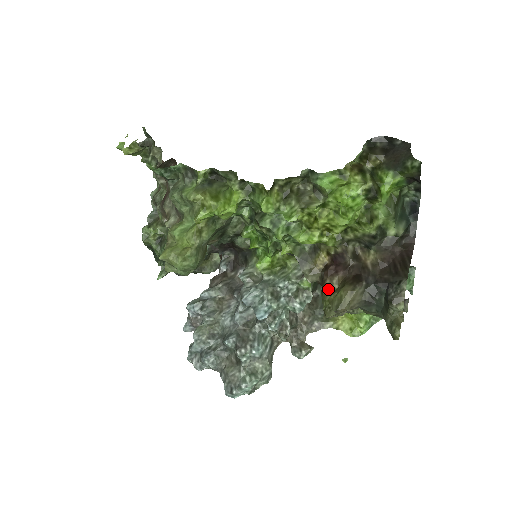
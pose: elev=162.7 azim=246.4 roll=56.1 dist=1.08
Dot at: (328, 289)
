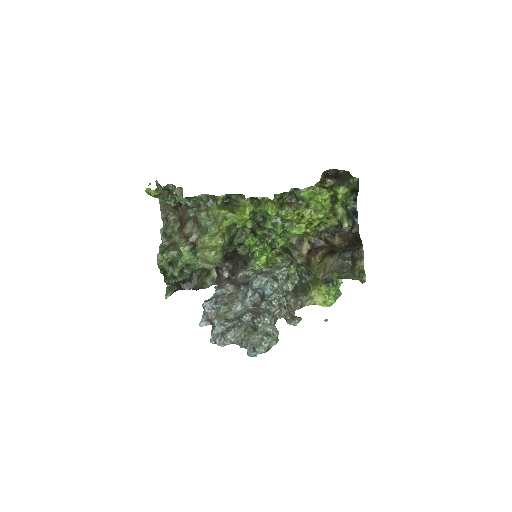
Dot at: (314, 263)
